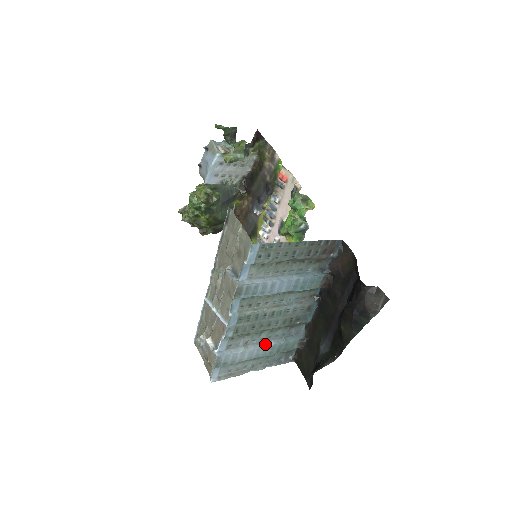
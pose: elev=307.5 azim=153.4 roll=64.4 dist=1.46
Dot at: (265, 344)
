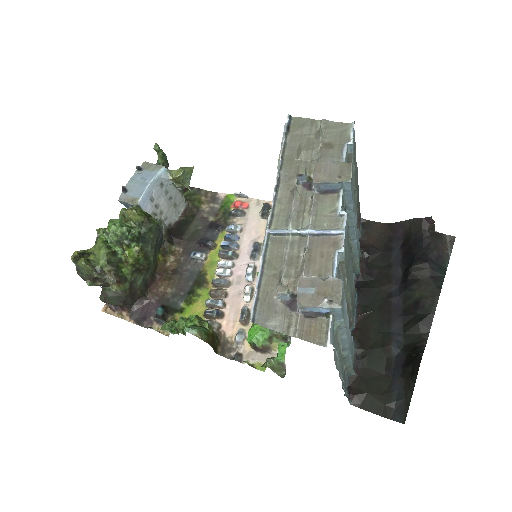
Dot at: occluded
